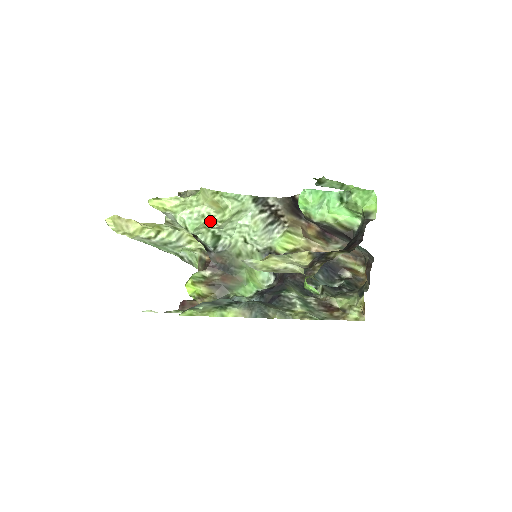
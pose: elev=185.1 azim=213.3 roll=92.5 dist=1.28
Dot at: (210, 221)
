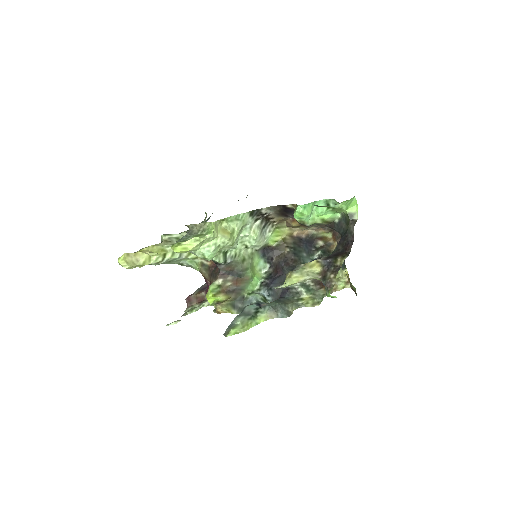
Dot at: (223, 247)
